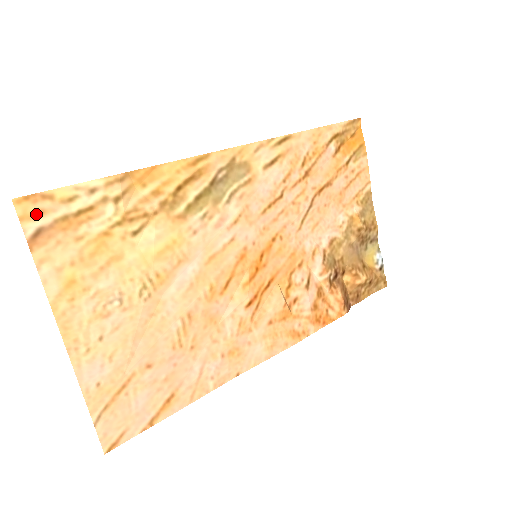
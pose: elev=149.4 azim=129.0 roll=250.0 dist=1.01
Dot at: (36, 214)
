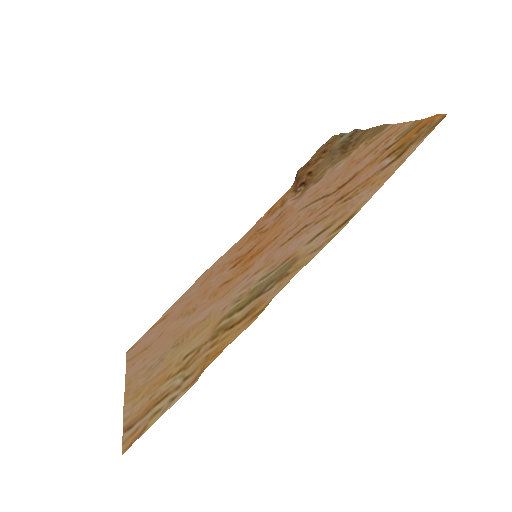
Dot at: (133, 434)
